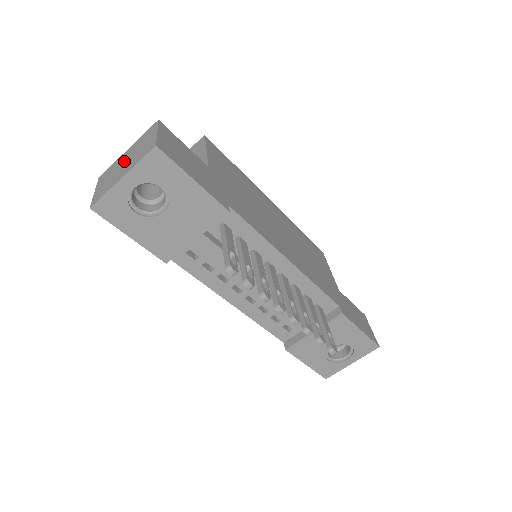
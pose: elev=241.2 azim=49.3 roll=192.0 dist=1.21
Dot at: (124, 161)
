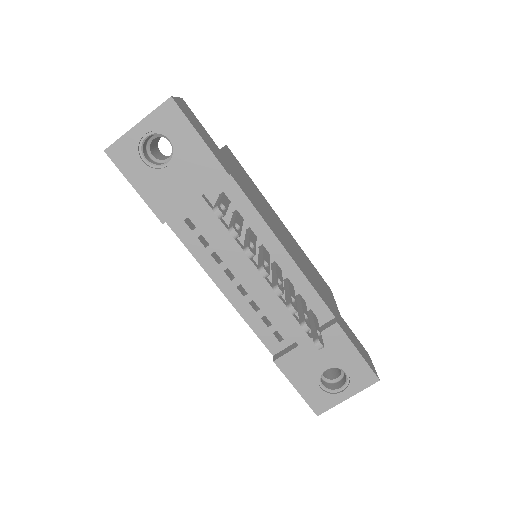
Dot at: occluded
